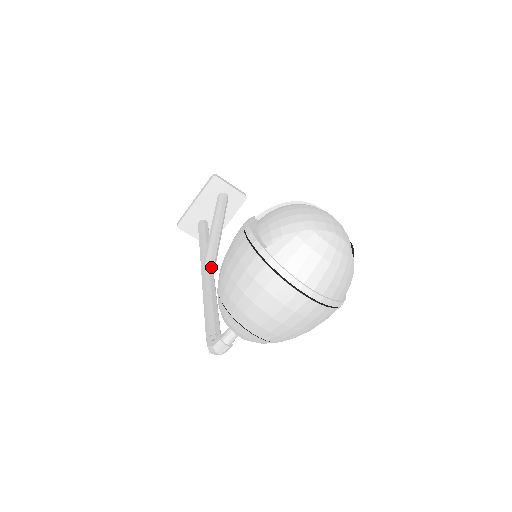
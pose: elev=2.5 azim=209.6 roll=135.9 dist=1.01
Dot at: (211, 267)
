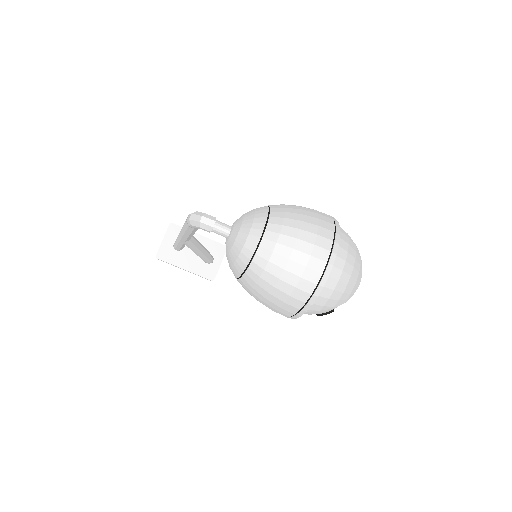
Dot at: (191, 238)
